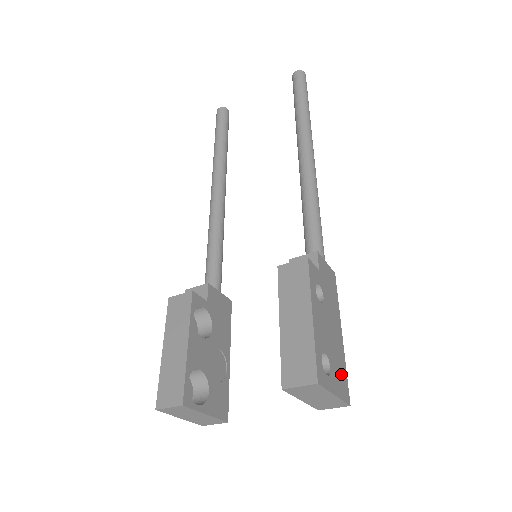
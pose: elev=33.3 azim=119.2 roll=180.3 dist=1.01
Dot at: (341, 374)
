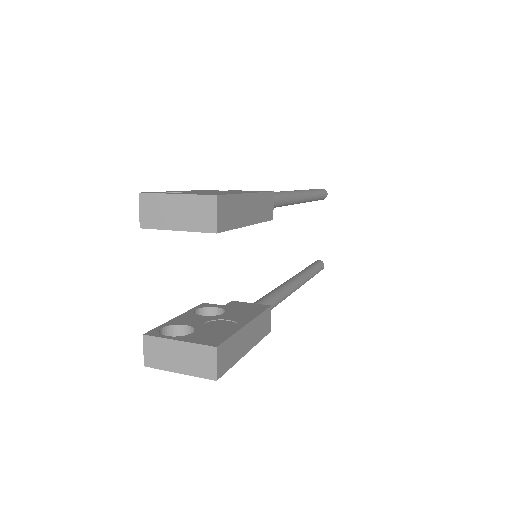
Dot at: occluded
